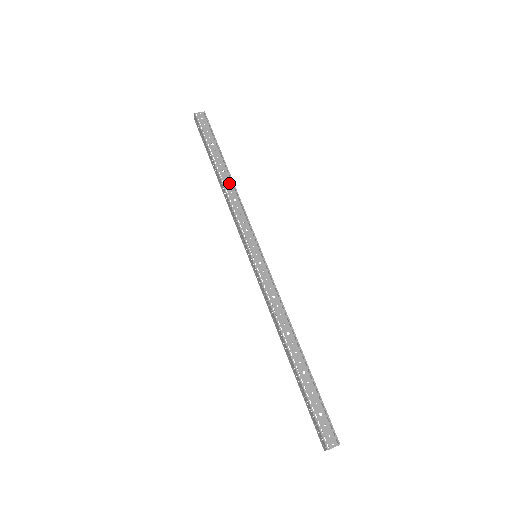
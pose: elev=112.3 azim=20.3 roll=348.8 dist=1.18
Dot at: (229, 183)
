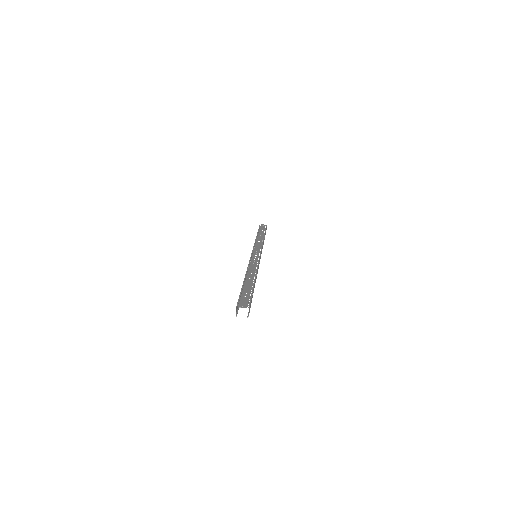
Dot at: (261, 238)
